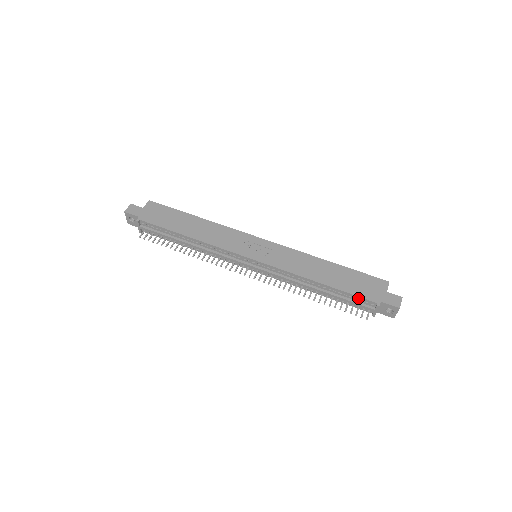
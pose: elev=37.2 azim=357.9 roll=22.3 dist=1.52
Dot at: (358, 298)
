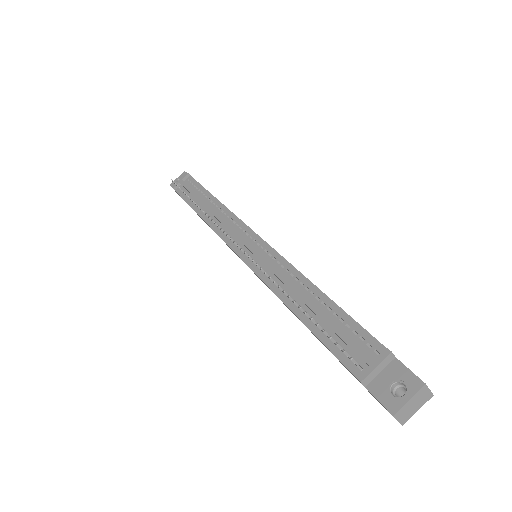
Dot at: (360, 332)
